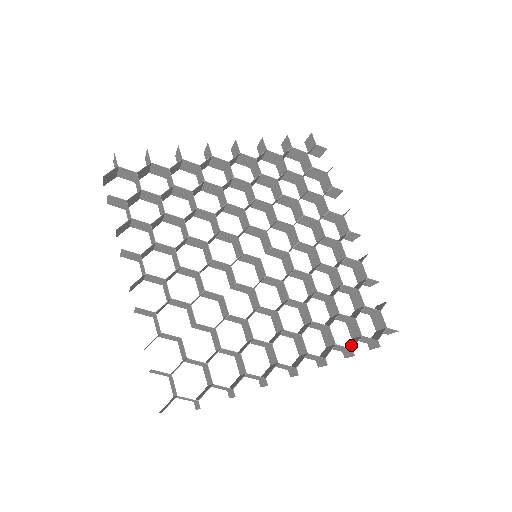
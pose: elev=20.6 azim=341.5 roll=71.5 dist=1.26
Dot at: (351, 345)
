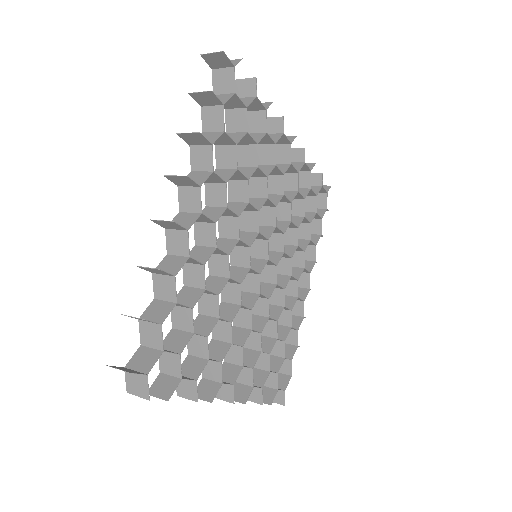
Dot at: (315, 229)
